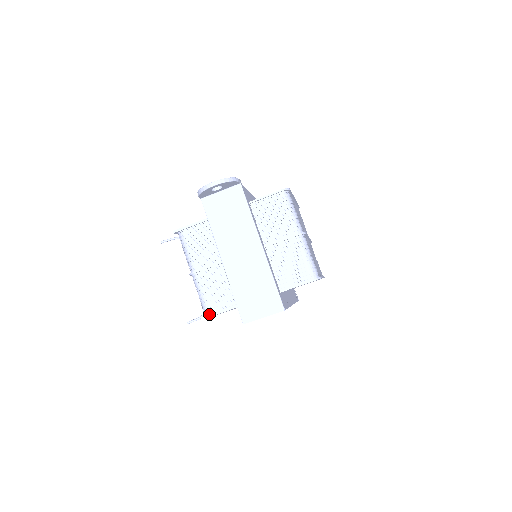
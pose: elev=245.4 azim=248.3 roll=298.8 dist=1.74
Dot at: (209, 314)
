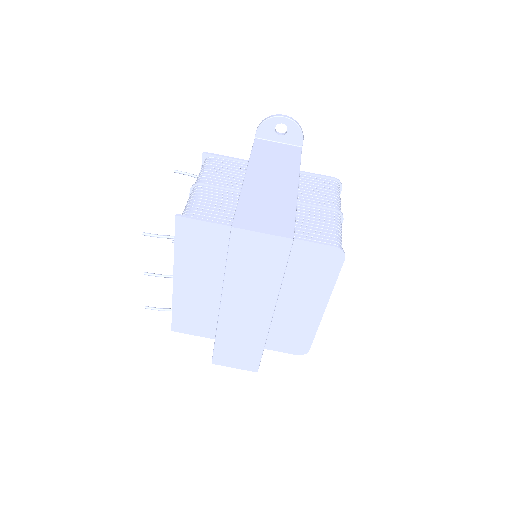
Dot at: (188, 217)
